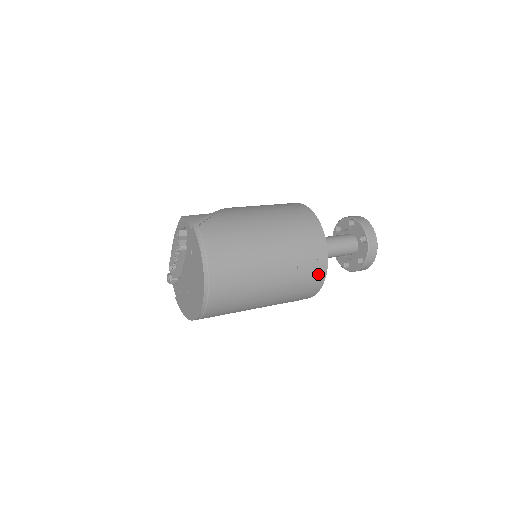
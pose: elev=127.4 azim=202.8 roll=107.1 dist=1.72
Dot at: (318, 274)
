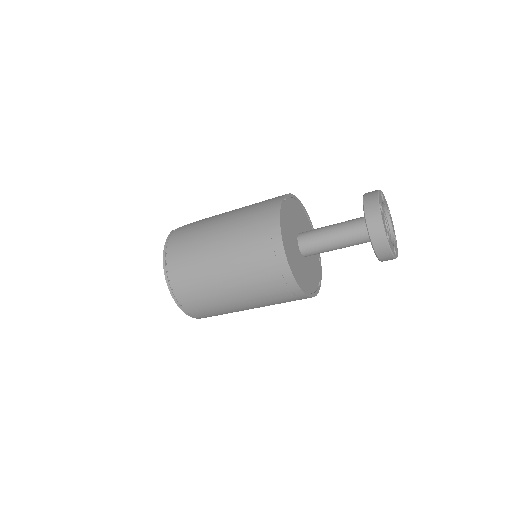
Dot at: (274, 254)
